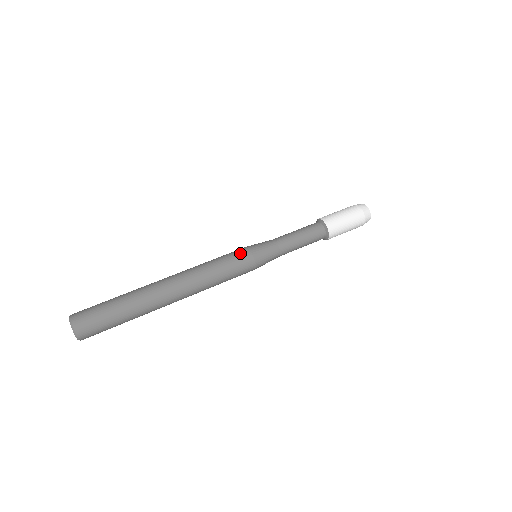
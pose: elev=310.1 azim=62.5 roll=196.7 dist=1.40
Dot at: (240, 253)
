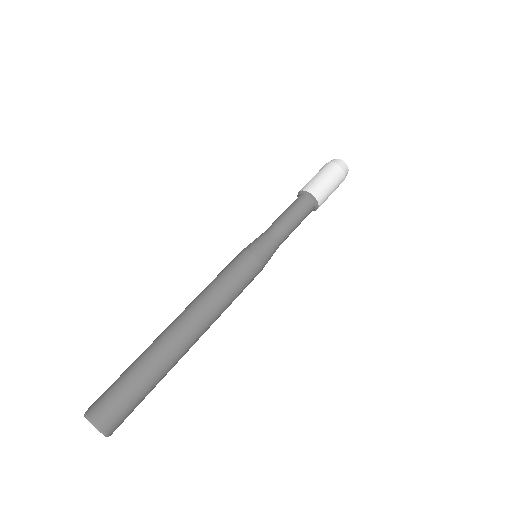
Dot at: (235, 258)
